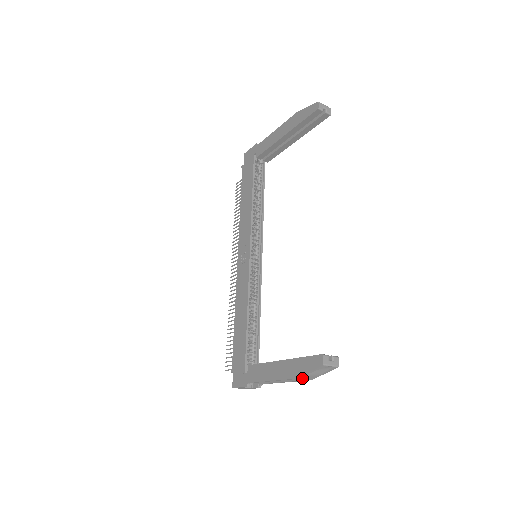
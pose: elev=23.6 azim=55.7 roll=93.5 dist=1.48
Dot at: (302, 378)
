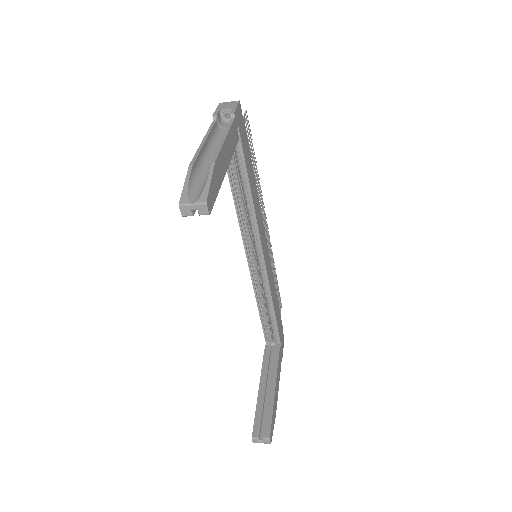
Dot at: occluded
